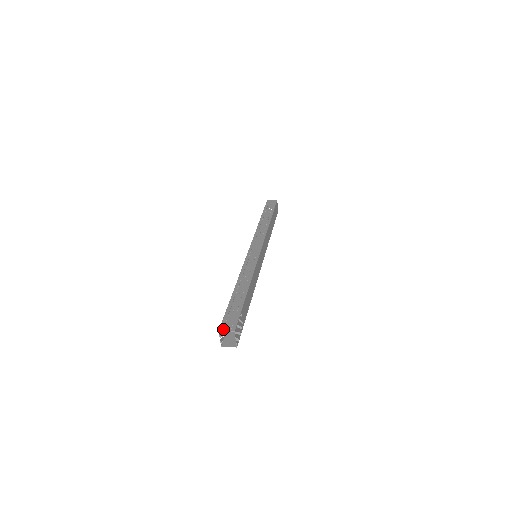
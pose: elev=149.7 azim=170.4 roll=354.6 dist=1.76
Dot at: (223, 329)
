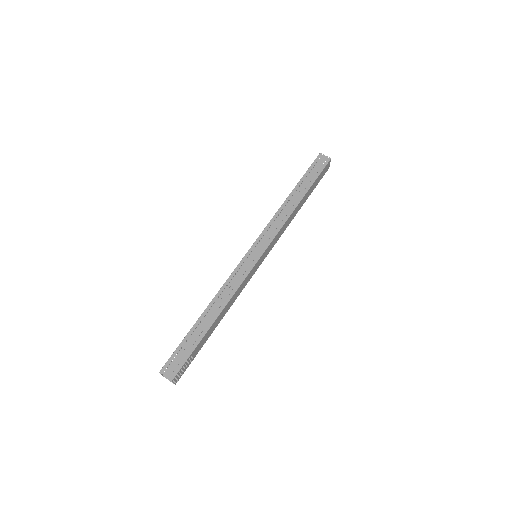
Dot at: (163, 372)
